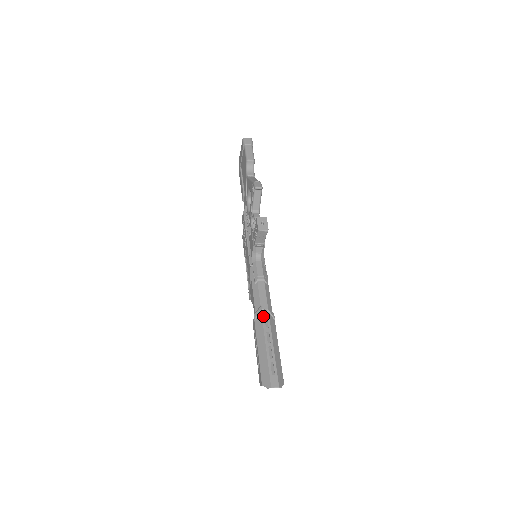
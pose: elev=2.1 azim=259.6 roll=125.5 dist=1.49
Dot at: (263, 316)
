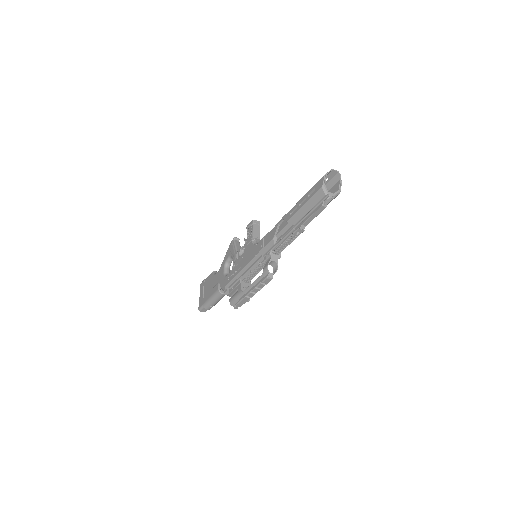
Dot at: occluded
